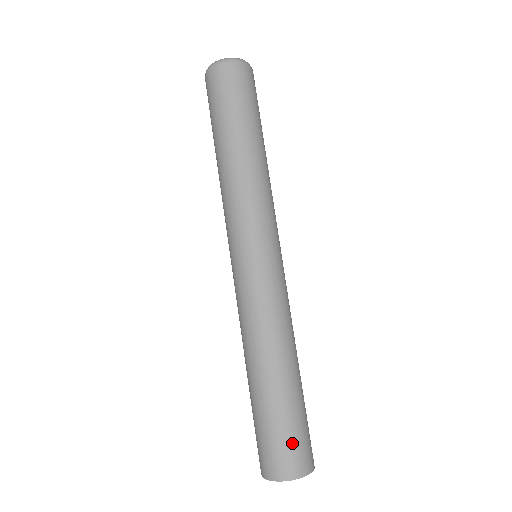
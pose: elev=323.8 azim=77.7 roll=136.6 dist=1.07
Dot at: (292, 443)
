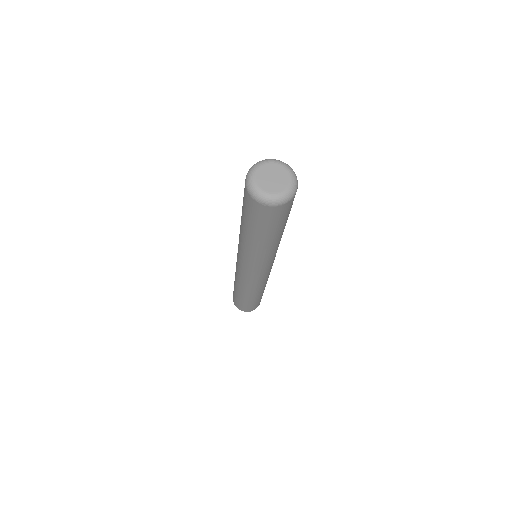
Dot at: occluded
